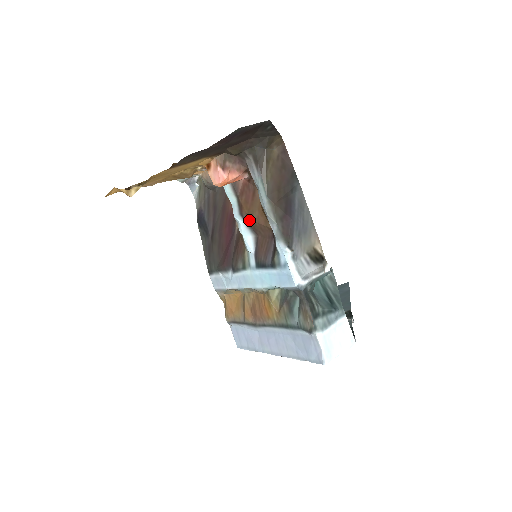
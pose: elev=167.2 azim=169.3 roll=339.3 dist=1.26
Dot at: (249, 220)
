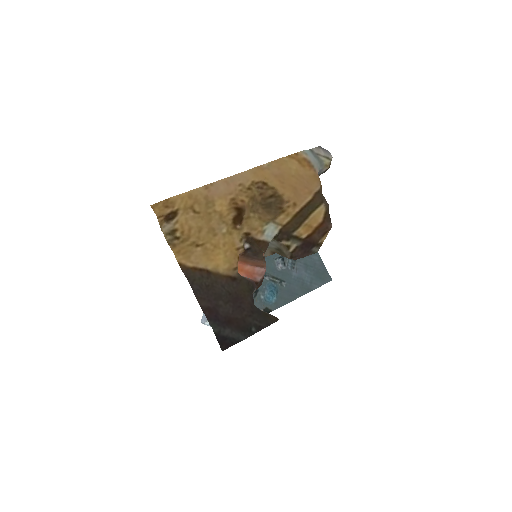
Dot at: occluded
